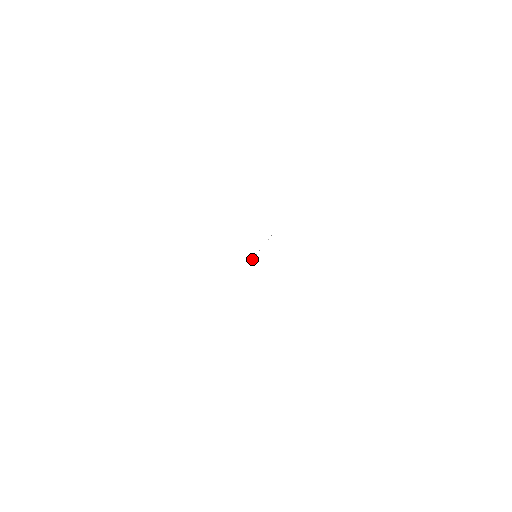
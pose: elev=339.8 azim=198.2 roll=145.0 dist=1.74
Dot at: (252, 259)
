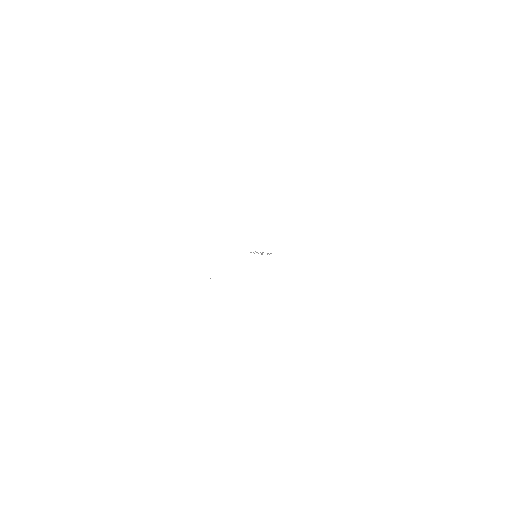
Dot at: (251, 252)
